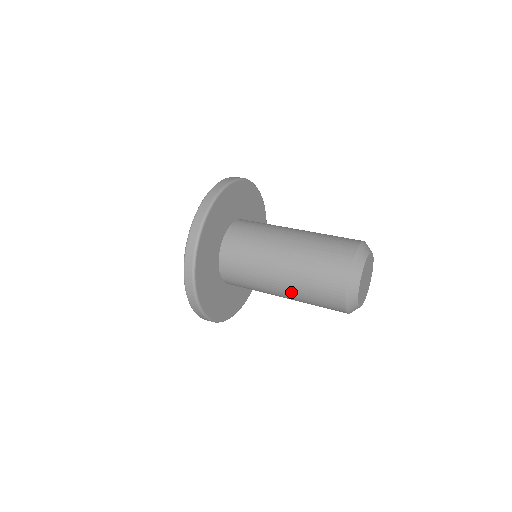
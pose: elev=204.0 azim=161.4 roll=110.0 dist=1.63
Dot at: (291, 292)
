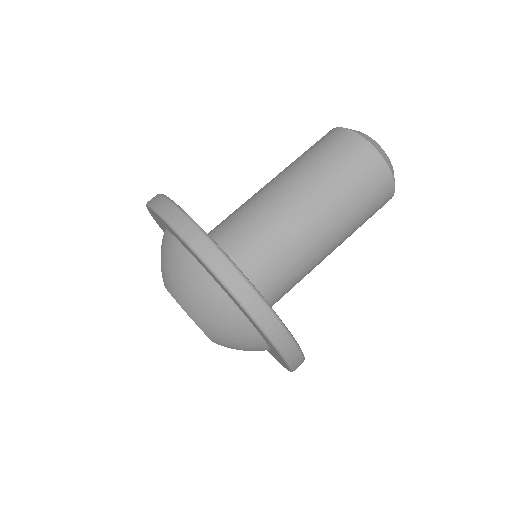
Dot at: (338, 222)
